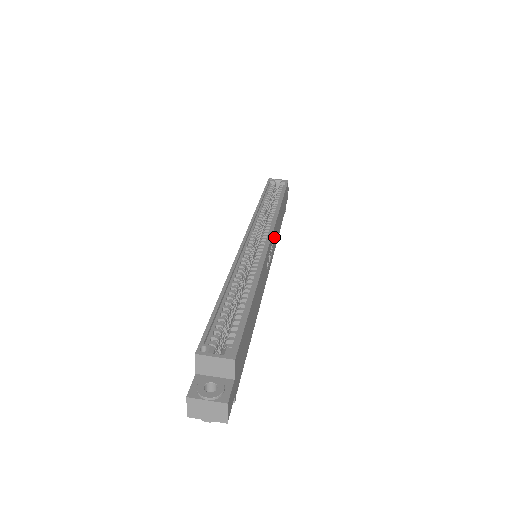
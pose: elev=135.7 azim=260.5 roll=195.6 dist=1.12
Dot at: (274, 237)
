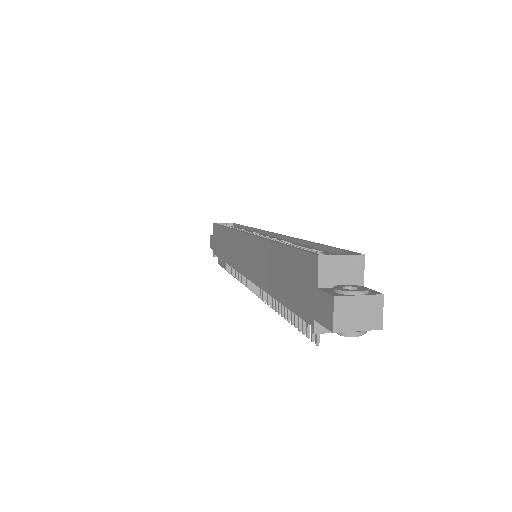
Dot at: occluded
